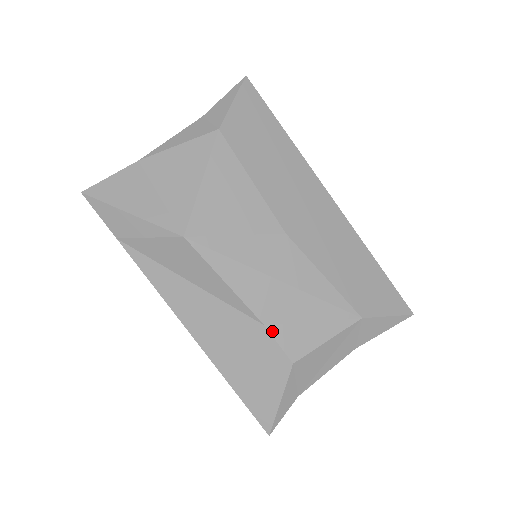
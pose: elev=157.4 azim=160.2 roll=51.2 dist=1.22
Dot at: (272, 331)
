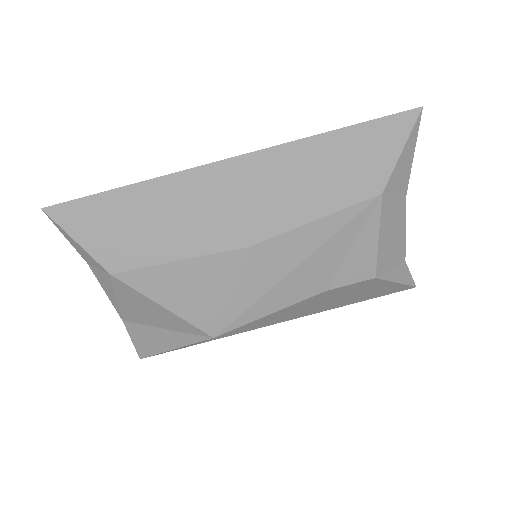
Dot at: (335, 286)
